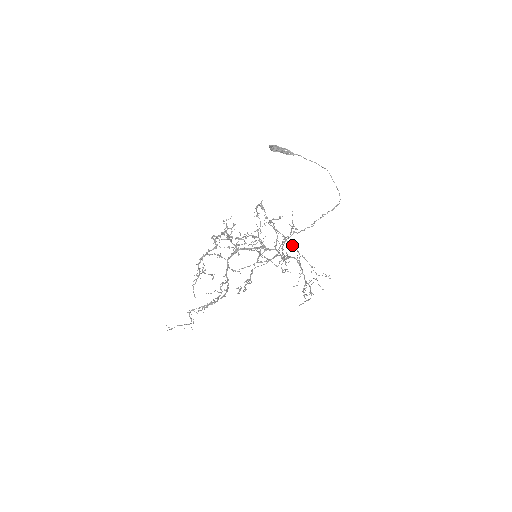
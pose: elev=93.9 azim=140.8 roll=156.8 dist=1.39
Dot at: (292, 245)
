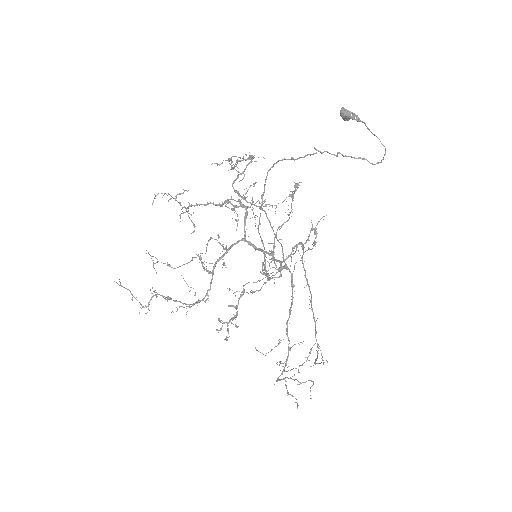
Dot at: (314, 317)
